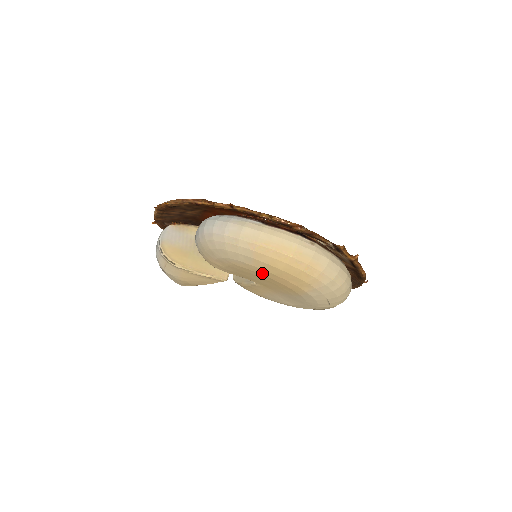
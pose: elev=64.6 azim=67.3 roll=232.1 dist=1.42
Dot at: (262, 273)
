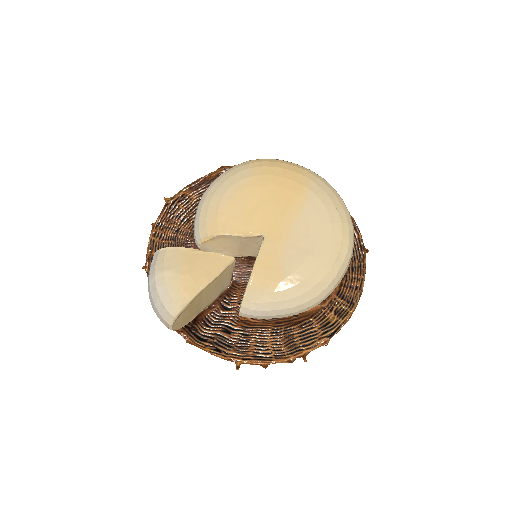
Dot at: (263, 183)
